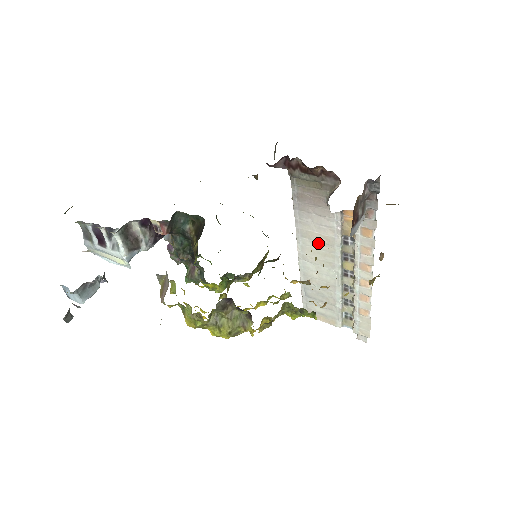
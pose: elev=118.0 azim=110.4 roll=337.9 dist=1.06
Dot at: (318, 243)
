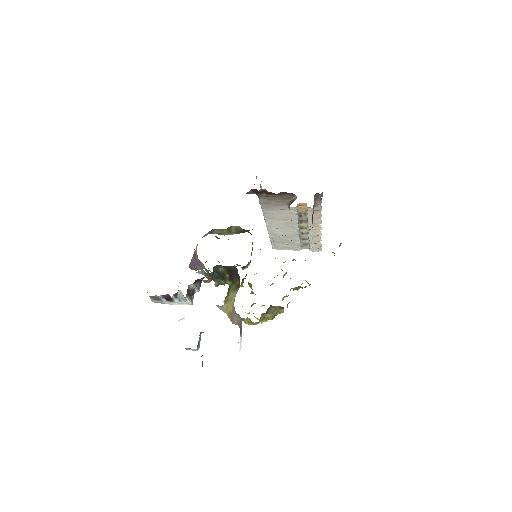
Dot at: (281, 220)
